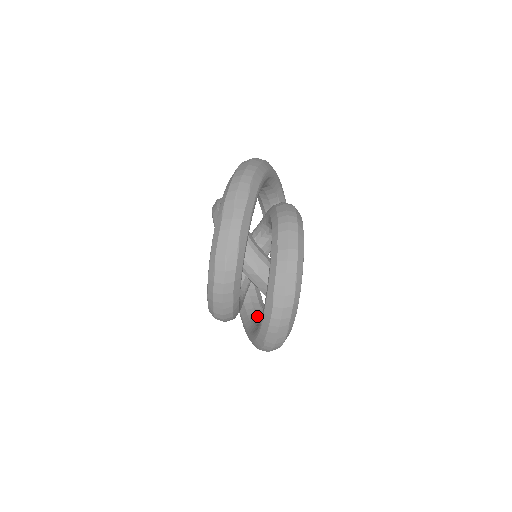
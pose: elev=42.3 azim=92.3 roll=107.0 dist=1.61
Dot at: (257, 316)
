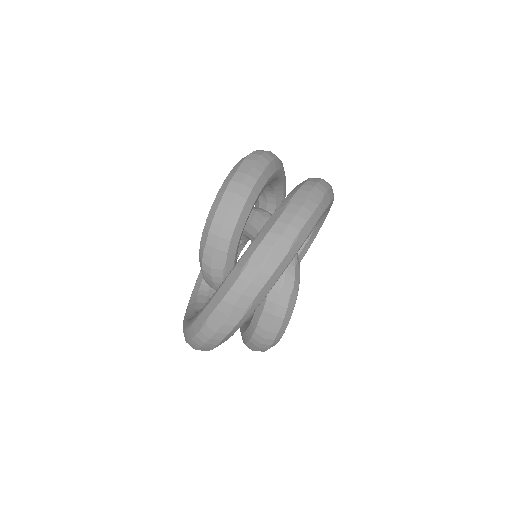
Dot at: occluded
